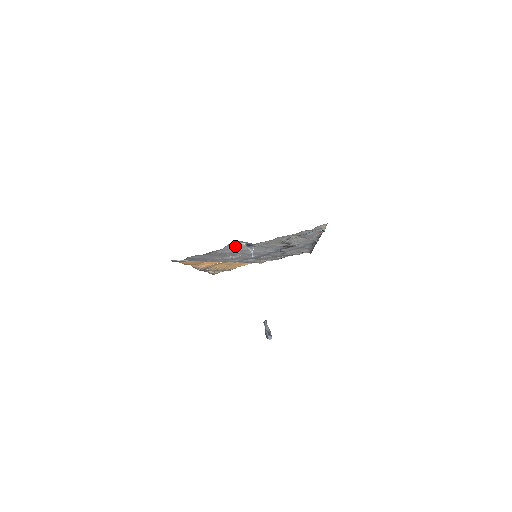
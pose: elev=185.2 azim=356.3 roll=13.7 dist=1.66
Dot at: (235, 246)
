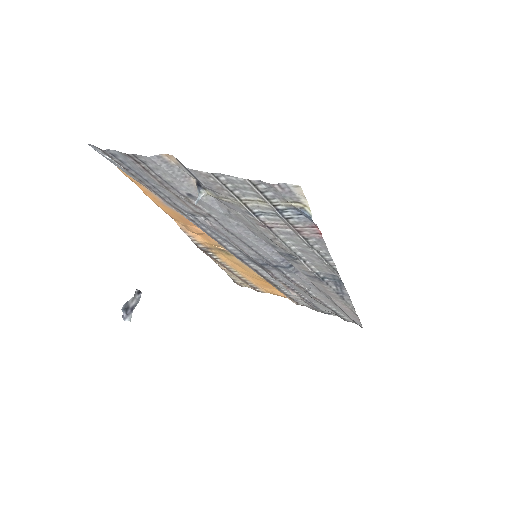
Dot at: (180, 175)
